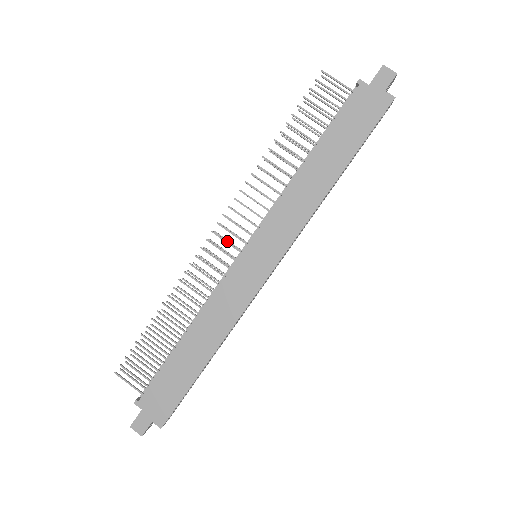
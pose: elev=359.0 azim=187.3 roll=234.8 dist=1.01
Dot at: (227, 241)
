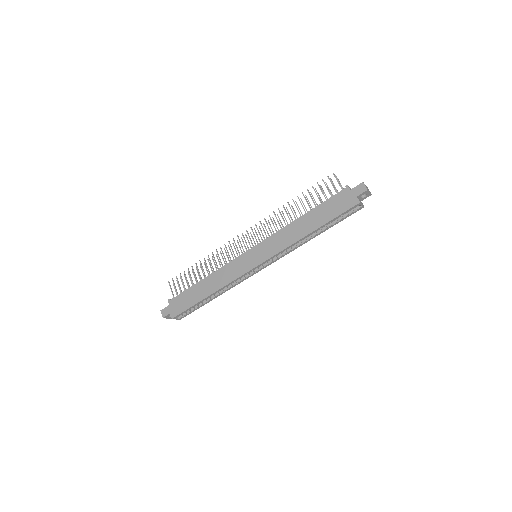
Dot at: occluded
